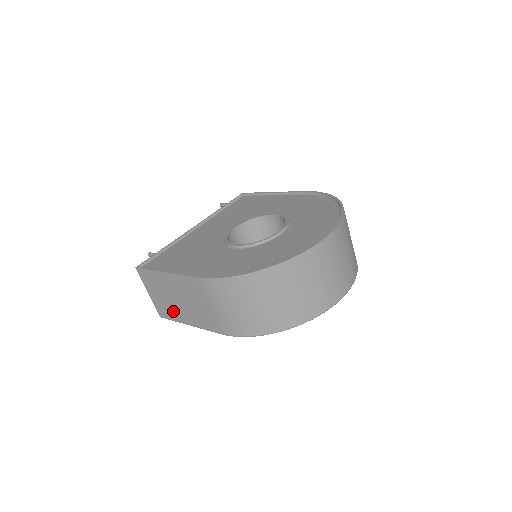
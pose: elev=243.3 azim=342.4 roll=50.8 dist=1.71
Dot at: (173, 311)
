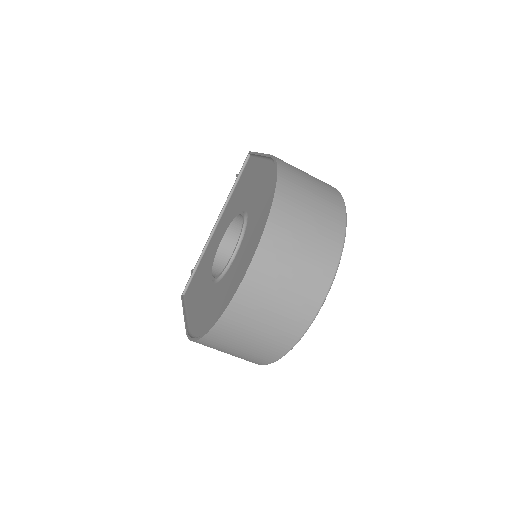
Dot at: occluded
